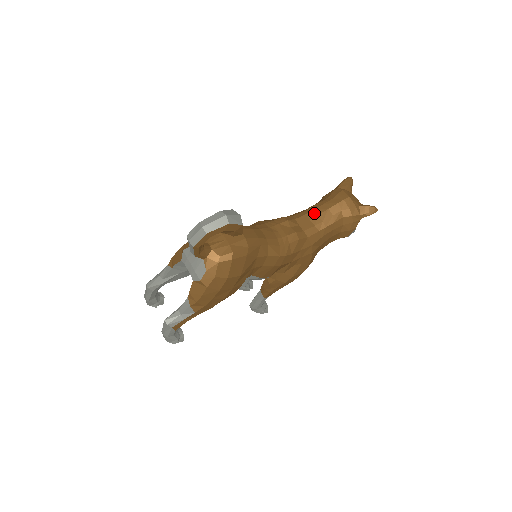
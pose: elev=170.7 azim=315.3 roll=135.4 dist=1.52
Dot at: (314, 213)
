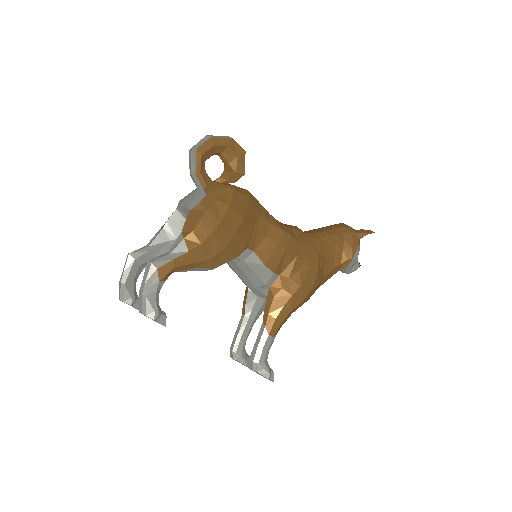
Dot at: (312, 230)
